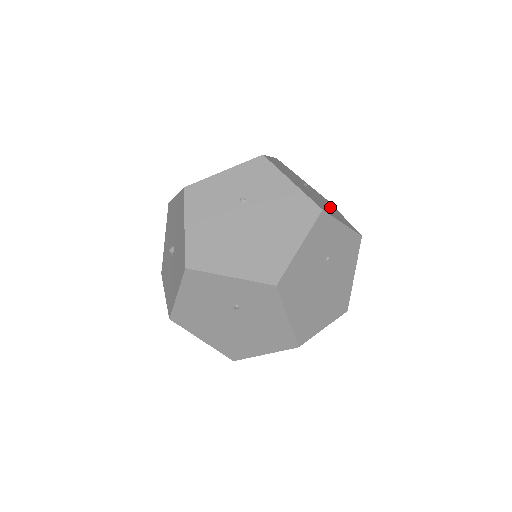
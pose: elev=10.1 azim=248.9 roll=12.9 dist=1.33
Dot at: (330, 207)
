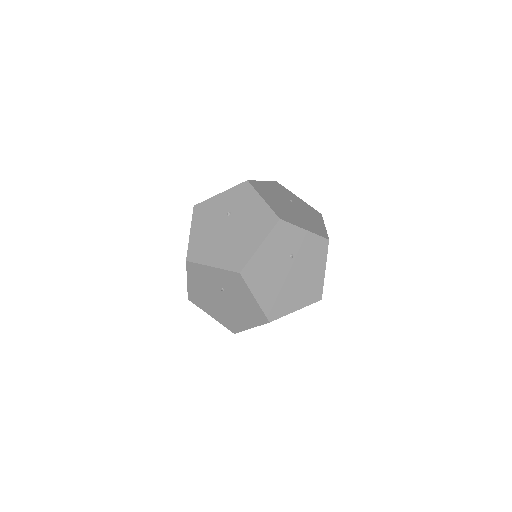
Dot at: (308, 218)
